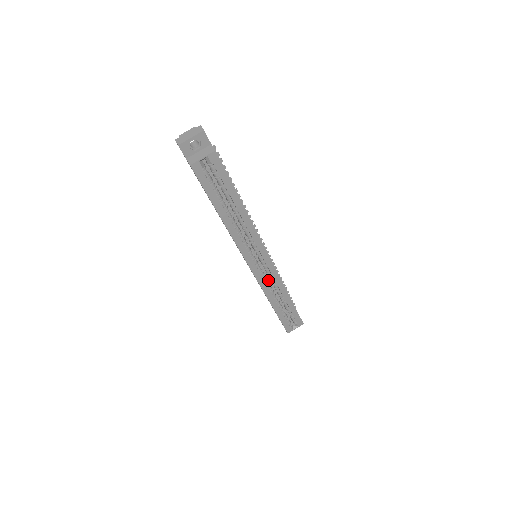
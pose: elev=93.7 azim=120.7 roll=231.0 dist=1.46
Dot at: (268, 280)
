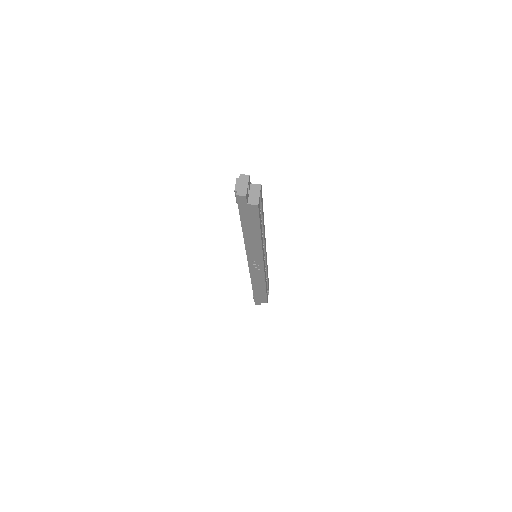
Dot at: occluded
